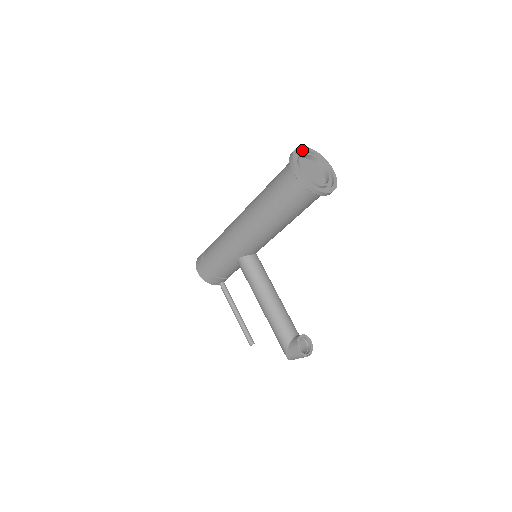
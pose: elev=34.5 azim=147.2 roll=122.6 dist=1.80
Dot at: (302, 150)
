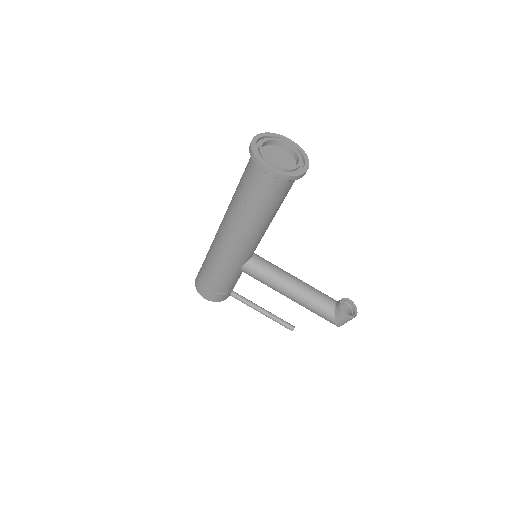
Dot at: (256, 141)
